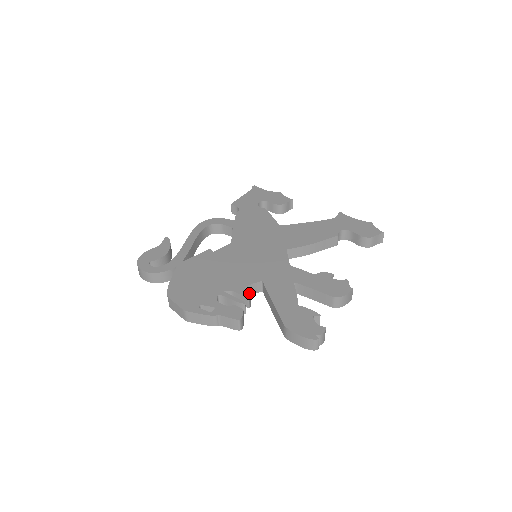
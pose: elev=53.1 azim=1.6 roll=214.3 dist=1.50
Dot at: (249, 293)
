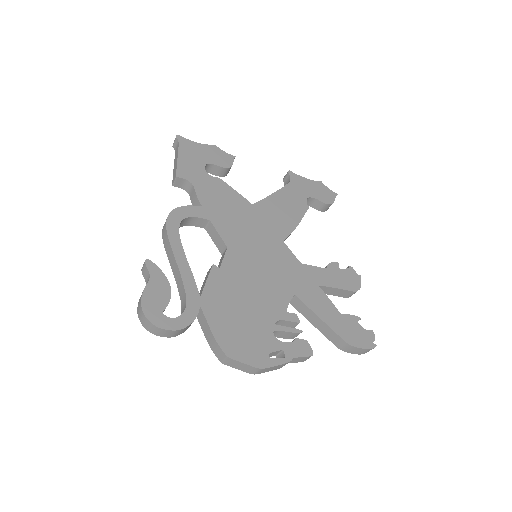
Dot at: (296, 316)
